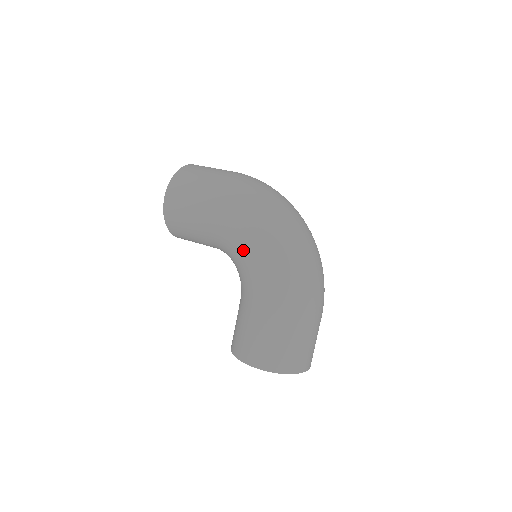
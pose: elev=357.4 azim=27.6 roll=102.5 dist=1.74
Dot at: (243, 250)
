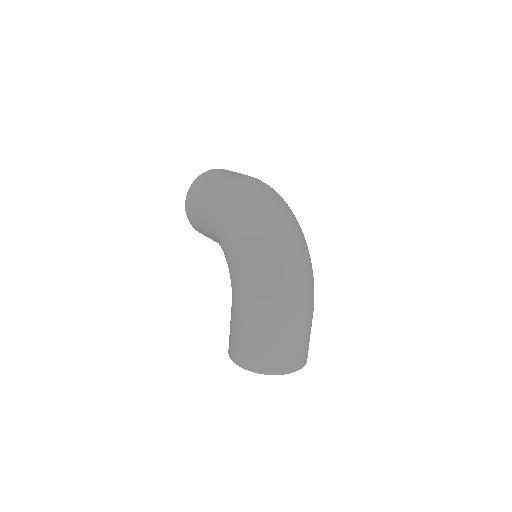
Dot at: (225, 252)
